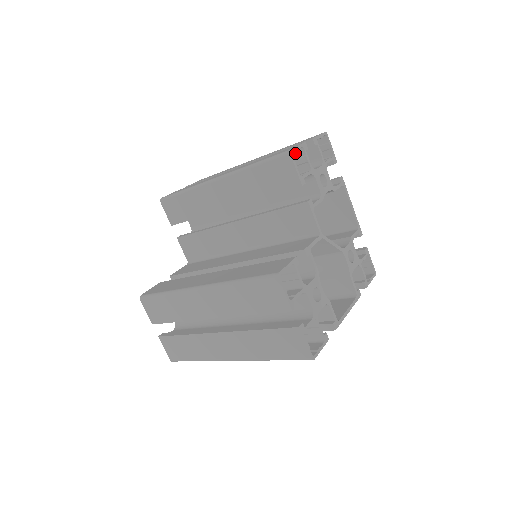
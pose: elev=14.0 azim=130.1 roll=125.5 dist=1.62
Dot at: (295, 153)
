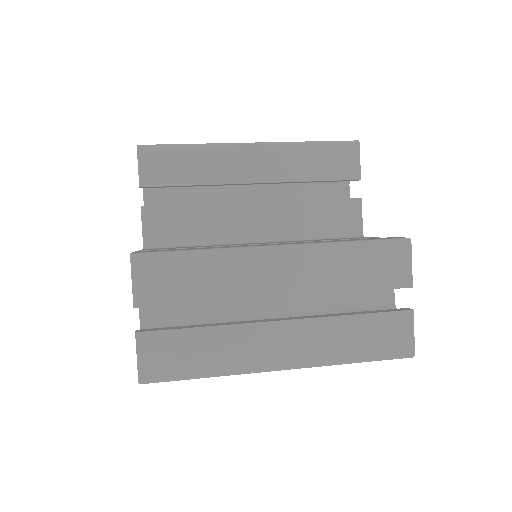
Dot at: occluded
